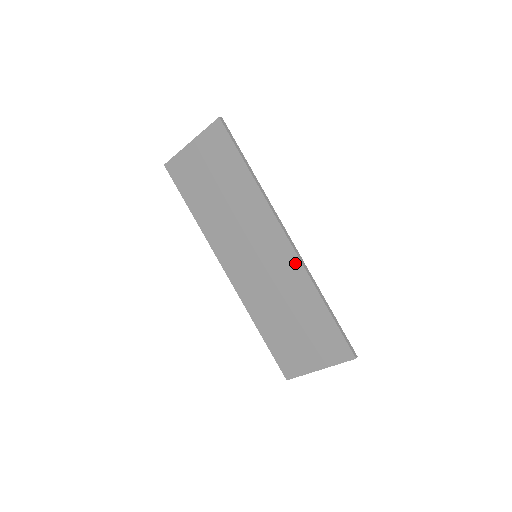
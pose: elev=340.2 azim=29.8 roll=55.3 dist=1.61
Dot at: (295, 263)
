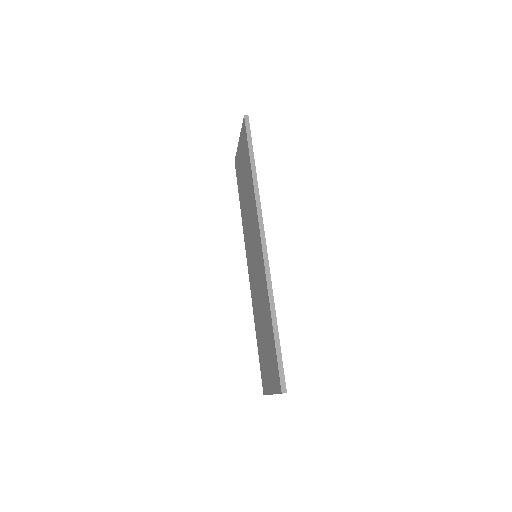
Dot at: (263, 269)
